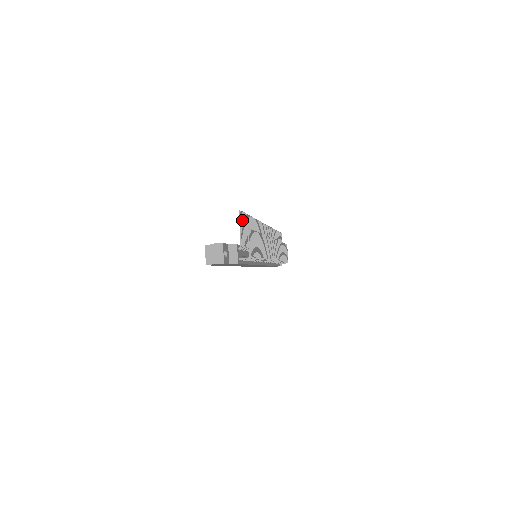
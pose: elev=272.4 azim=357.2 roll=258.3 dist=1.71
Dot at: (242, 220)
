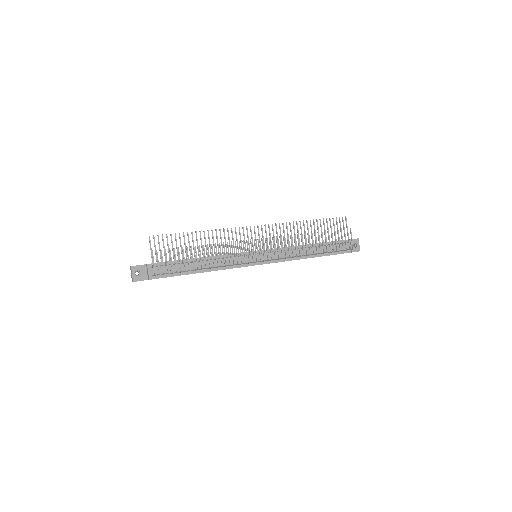
Dot at: (158, 242)
